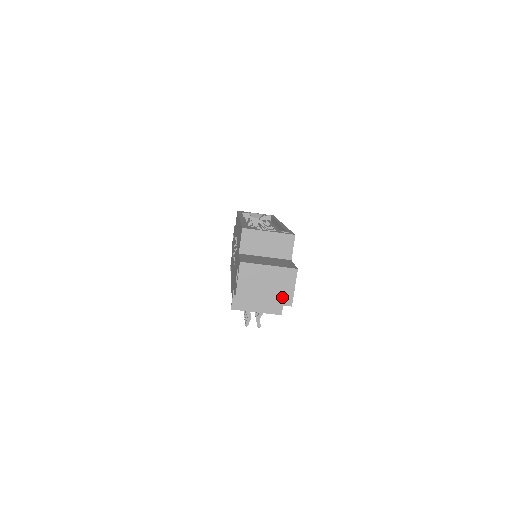
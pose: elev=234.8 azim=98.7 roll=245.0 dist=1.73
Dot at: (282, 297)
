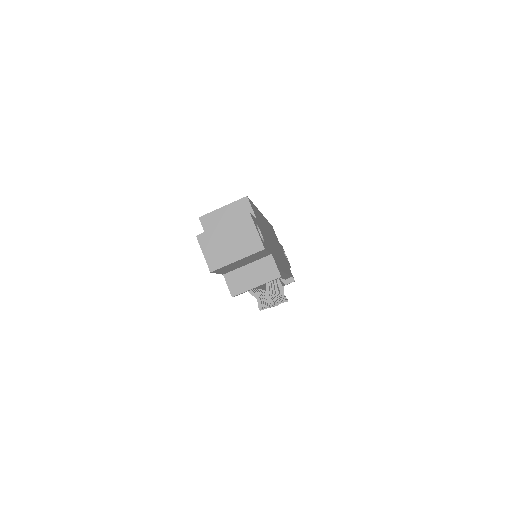
Dot at: (251, 246)
